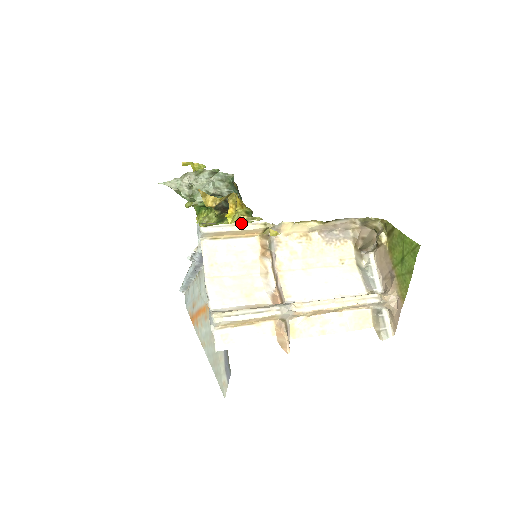
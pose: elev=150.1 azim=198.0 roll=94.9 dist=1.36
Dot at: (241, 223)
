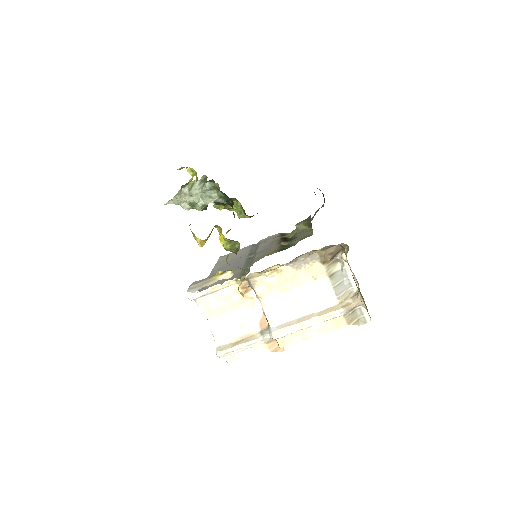
Dot at: (217, 285)
